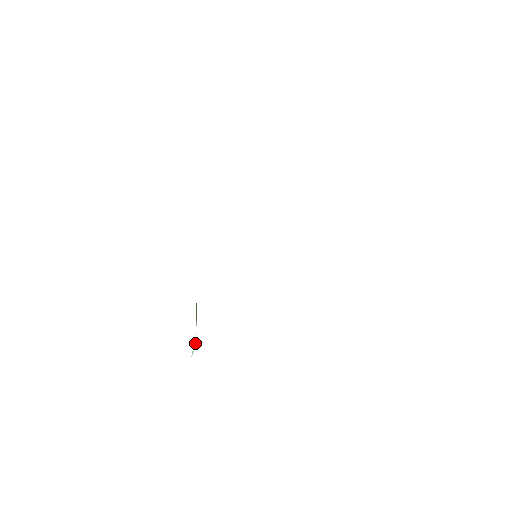
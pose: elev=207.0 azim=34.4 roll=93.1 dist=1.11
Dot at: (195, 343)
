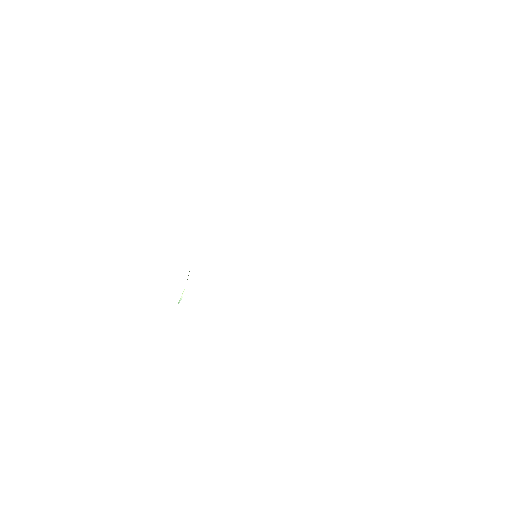
Dot at: (182, 296)
